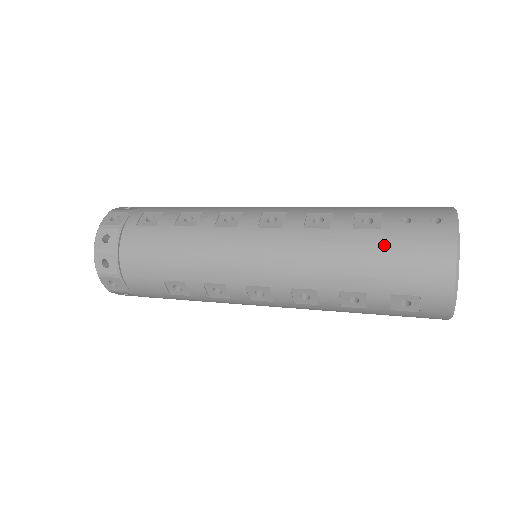
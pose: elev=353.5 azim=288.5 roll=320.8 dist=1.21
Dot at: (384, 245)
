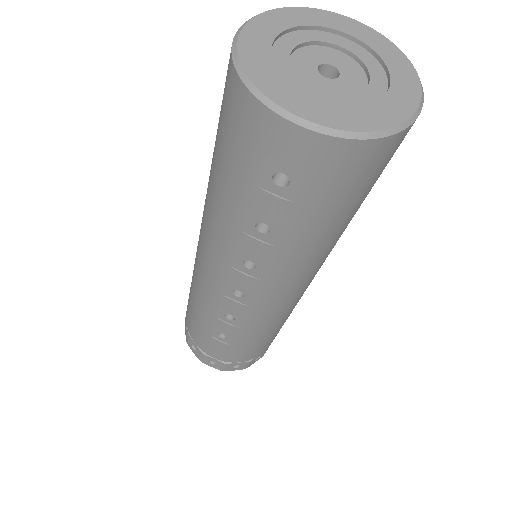
Dot at: (217, 143)
